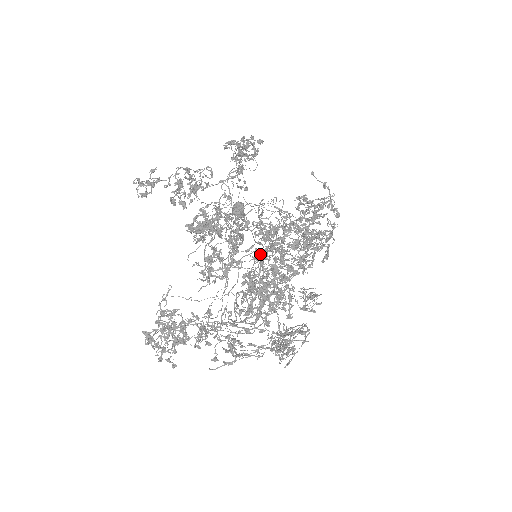
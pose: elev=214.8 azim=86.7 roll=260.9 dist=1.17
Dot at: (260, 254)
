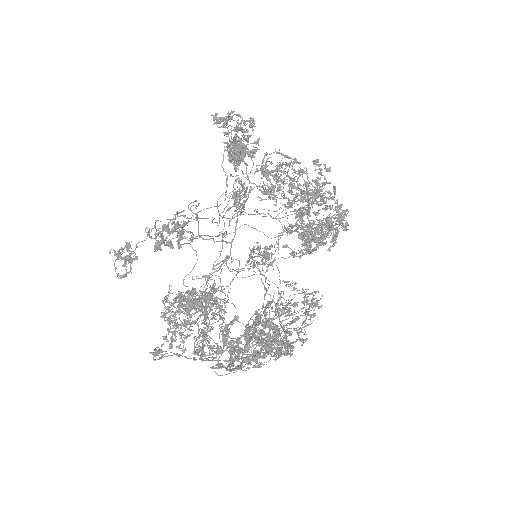
Dot at: (253, 329)
